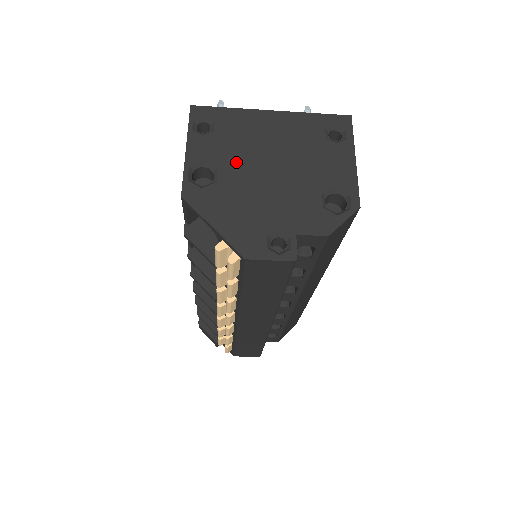
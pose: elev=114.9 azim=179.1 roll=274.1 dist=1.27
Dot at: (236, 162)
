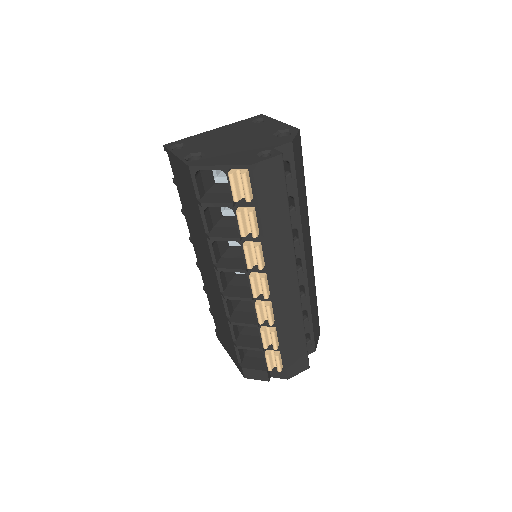
Dot at: (211, 147)
